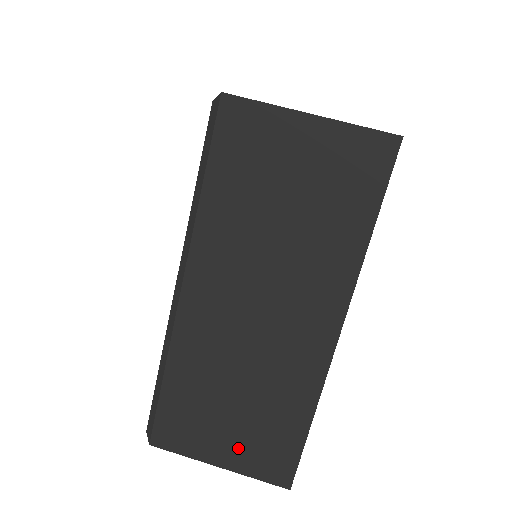
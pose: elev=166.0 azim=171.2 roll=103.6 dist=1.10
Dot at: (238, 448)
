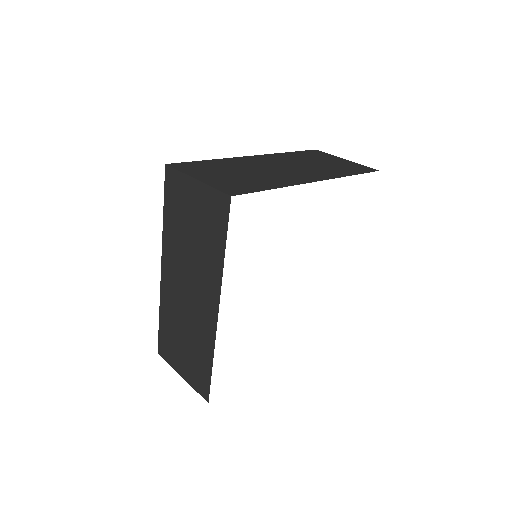
Dot at: (187, 368)
